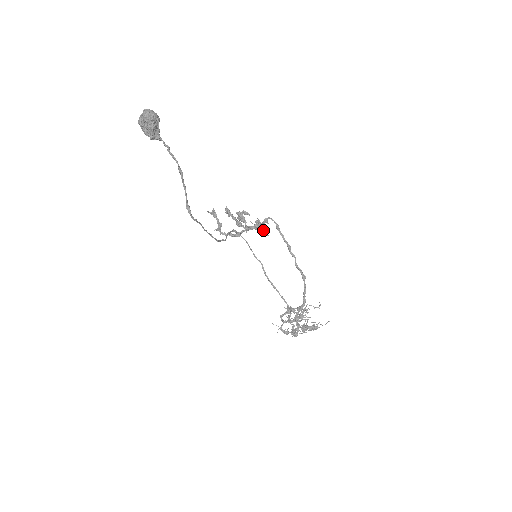
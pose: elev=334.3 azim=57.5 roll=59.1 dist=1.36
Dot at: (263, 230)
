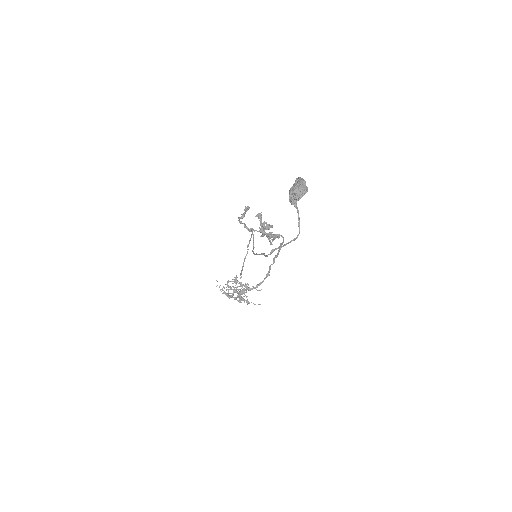
Dot at: (272, 241)
